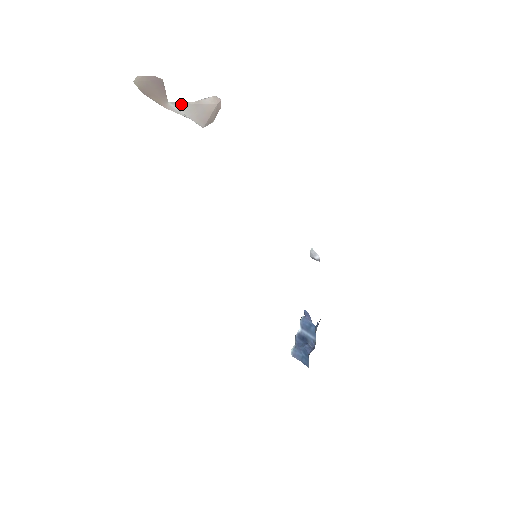
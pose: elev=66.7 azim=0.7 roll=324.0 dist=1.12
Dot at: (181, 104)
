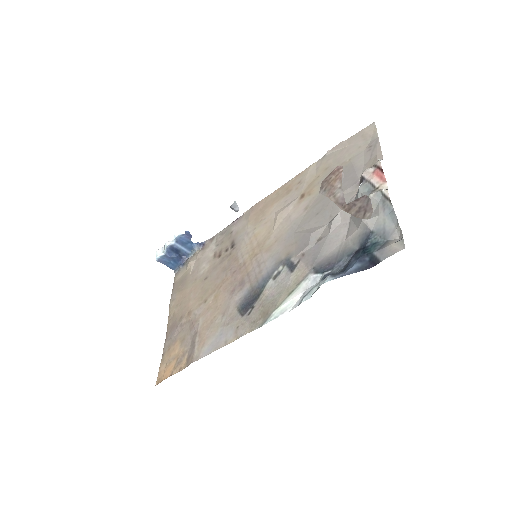
Dot at: (343, 196)
